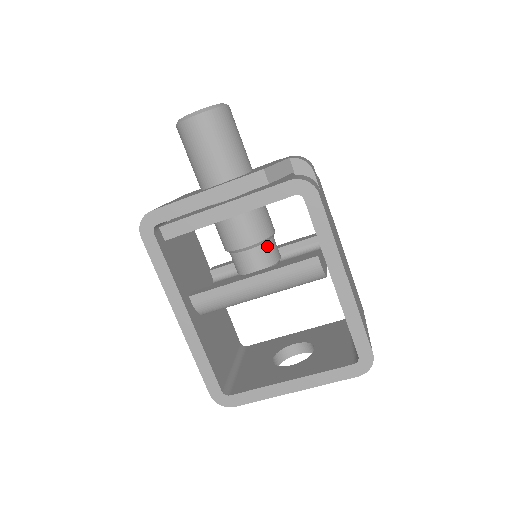
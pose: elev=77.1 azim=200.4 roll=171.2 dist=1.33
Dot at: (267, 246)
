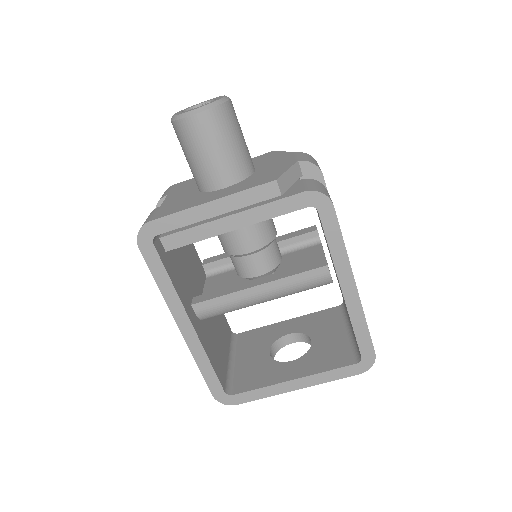
Dot at: (270, 249)
